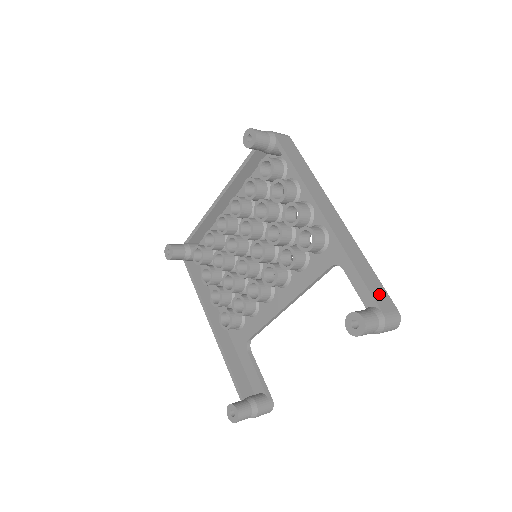
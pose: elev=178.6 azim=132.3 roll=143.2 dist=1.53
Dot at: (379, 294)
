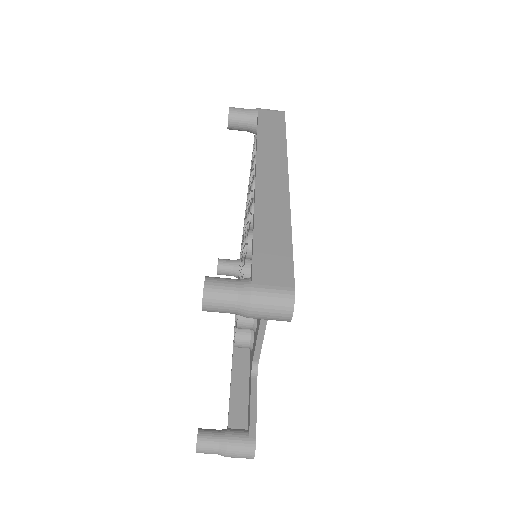
Dot at: (271, 263)
